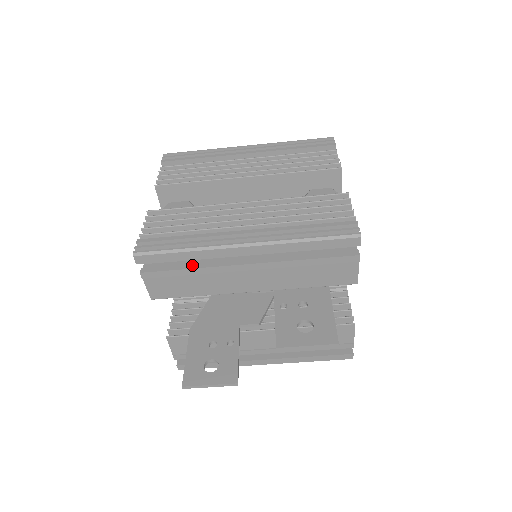
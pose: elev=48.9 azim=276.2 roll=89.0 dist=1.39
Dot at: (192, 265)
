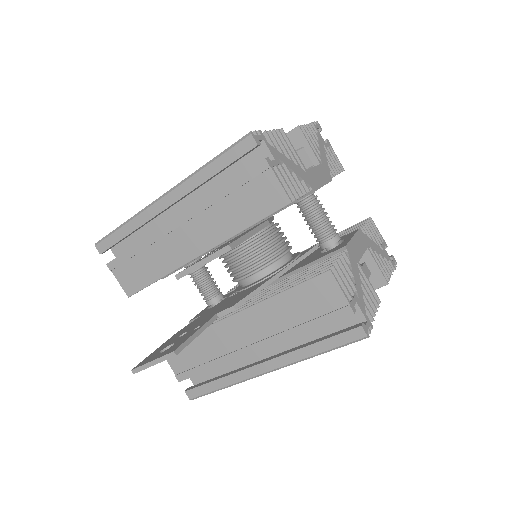
Dot at: (140, 242)
